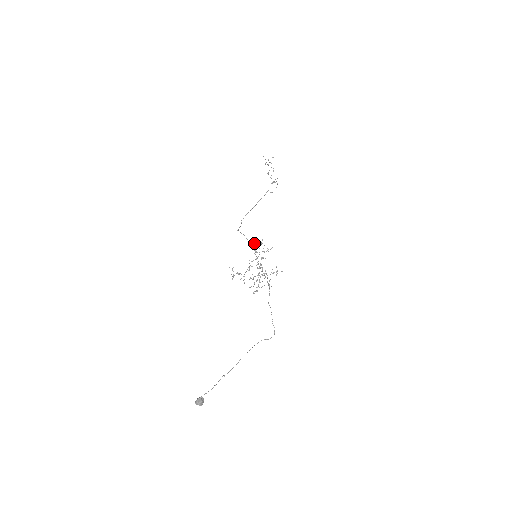
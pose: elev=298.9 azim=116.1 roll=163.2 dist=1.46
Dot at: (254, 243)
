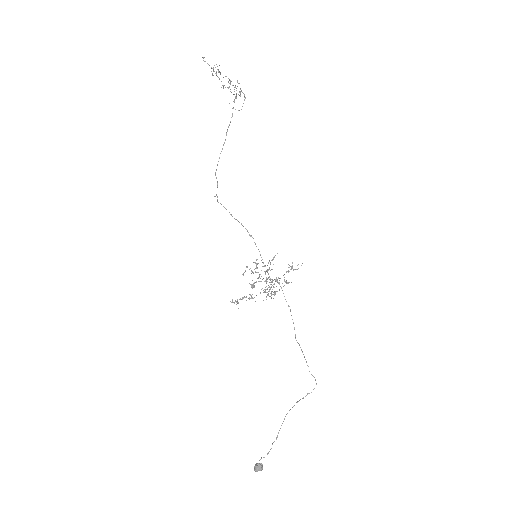
Dot at: (246, 266)
